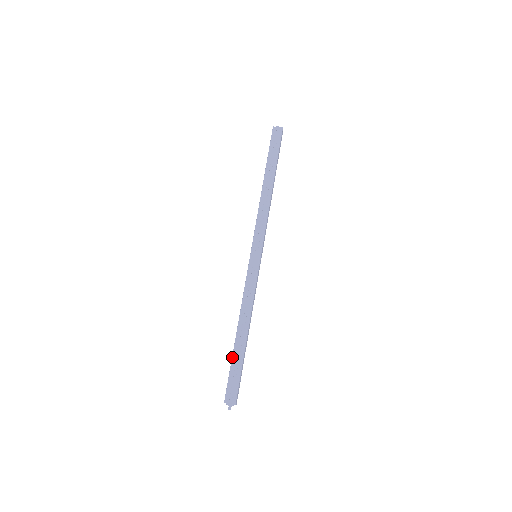
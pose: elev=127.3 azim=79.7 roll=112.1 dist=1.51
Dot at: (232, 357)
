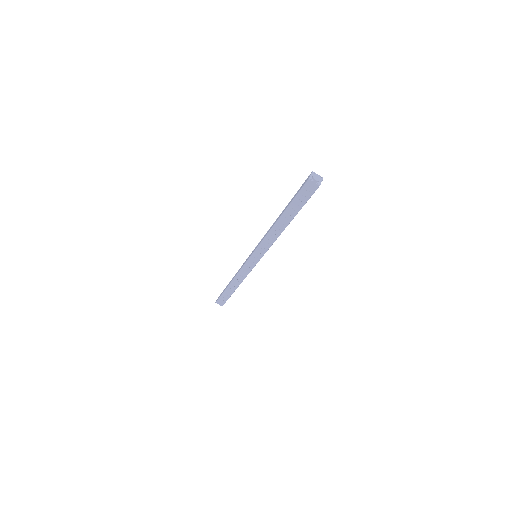
Dot at: (224, 291)
